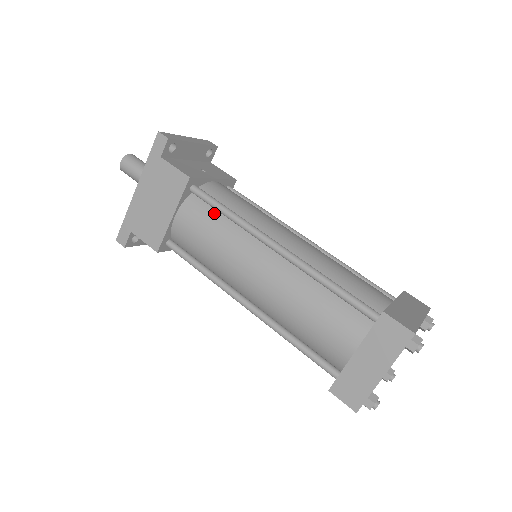
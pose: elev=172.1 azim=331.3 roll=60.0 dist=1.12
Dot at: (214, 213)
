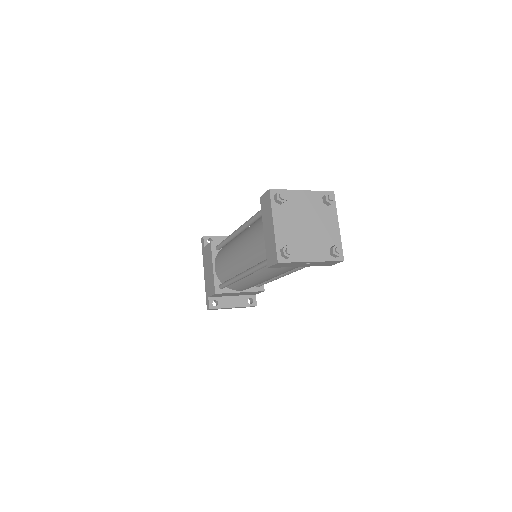
Dot at: (224, 248)
